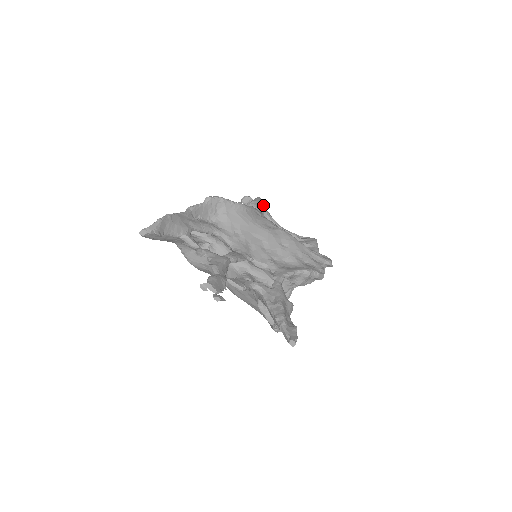
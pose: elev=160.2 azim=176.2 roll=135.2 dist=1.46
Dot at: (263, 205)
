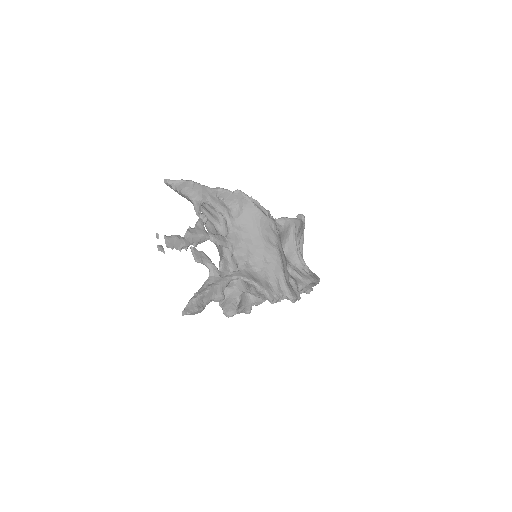
Dot at: (295, 226)
